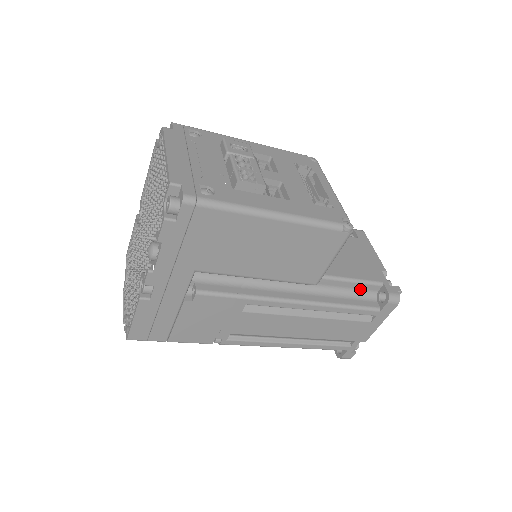
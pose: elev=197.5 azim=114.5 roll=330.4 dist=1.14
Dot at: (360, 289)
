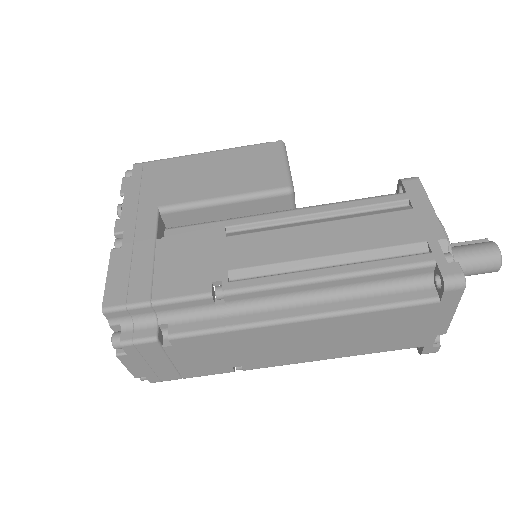
Dot at: occluded
